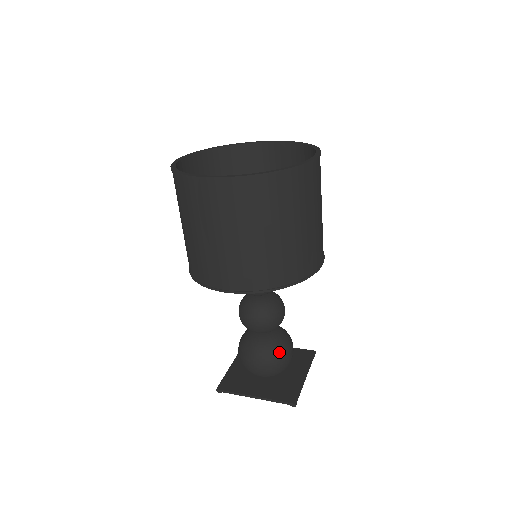
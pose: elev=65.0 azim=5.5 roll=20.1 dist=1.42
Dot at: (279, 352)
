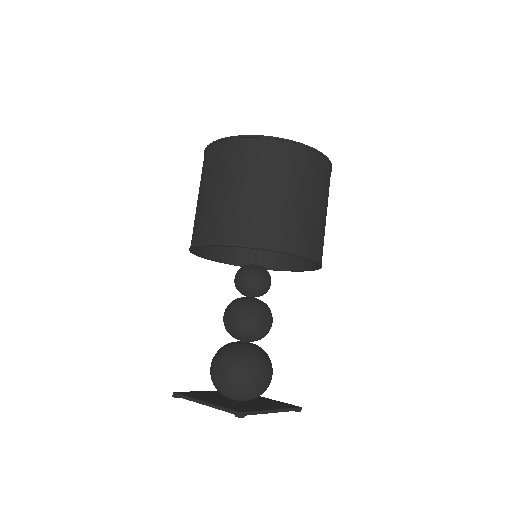
Dot at: (248, 360)
